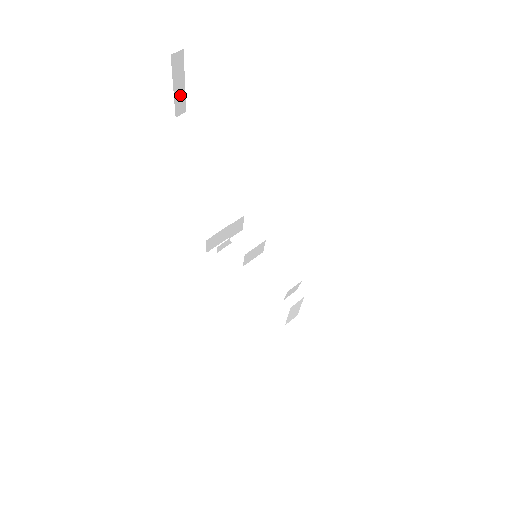
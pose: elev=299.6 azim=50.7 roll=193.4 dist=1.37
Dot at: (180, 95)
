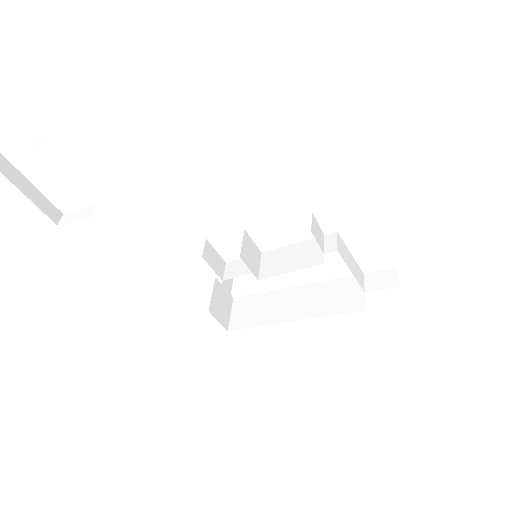
Dot at: (36, 196)
